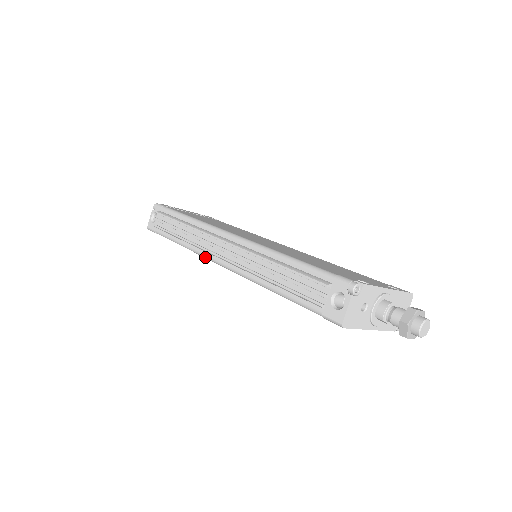
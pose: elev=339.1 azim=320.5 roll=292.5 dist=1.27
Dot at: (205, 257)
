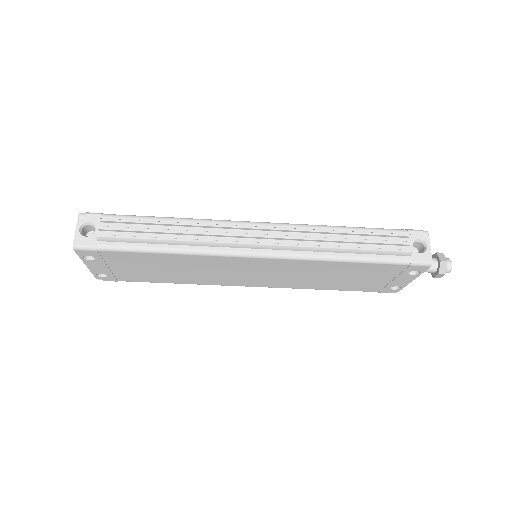
Dot at: (226, 254)
